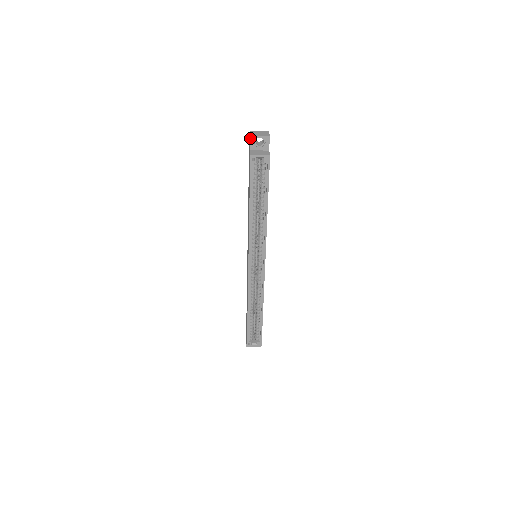
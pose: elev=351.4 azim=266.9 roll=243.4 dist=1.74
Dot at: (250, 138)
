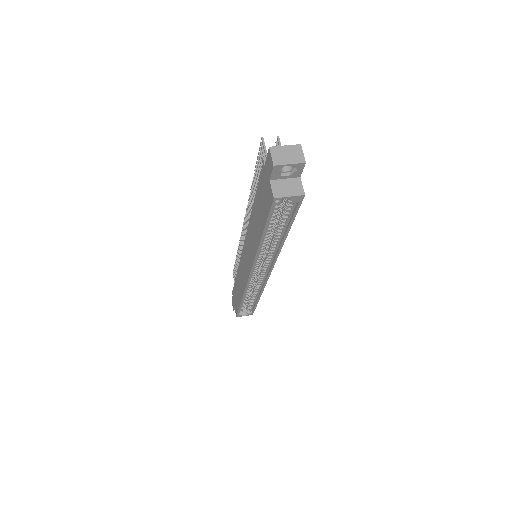
Dot at: (273, 168)
